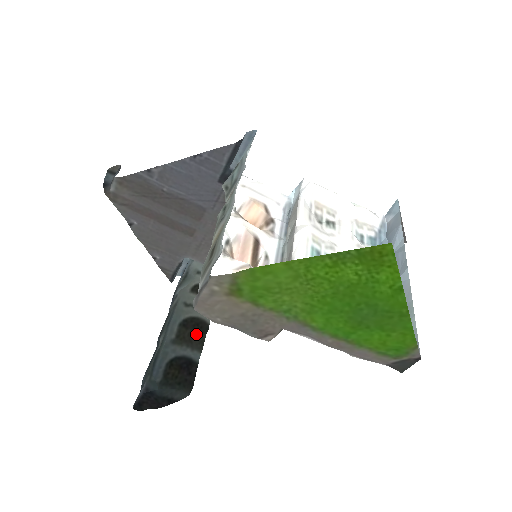
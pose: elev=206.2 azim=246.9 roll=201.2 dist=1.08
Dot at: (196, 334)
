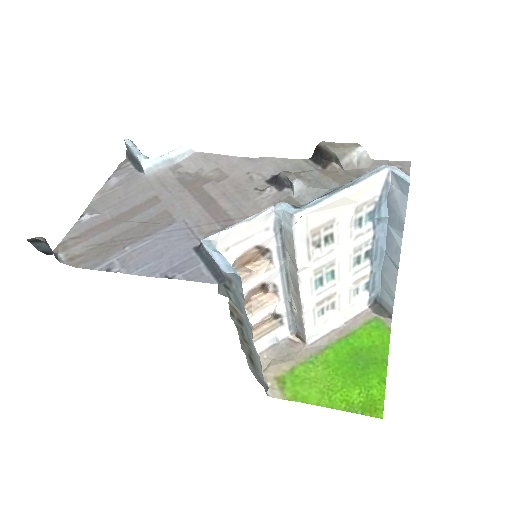
Dot at: occluded
